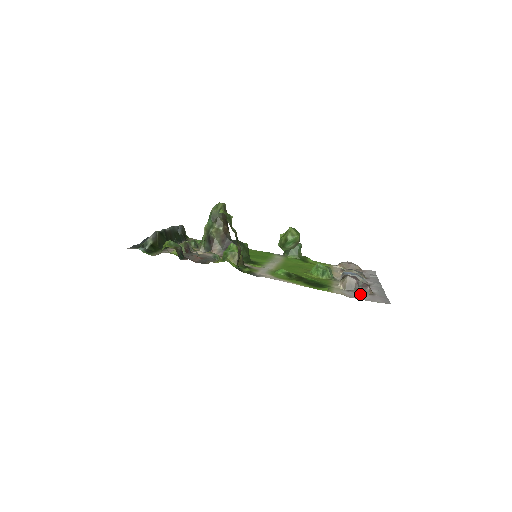
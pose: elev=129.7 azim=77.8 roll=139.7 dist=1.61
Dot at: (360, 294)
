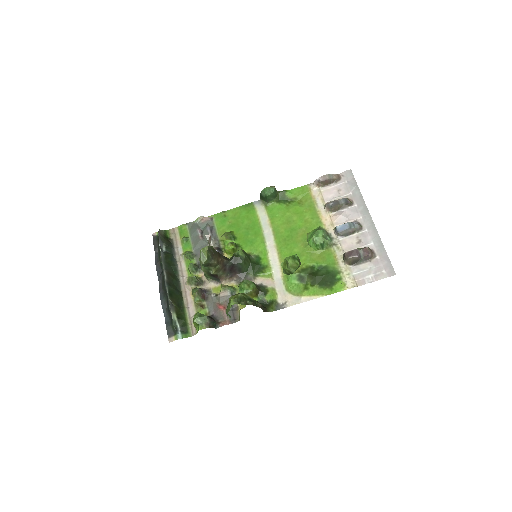
Dot at: (365, 266)
